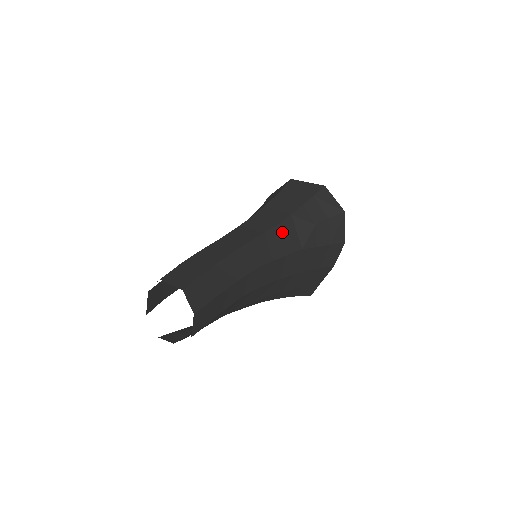
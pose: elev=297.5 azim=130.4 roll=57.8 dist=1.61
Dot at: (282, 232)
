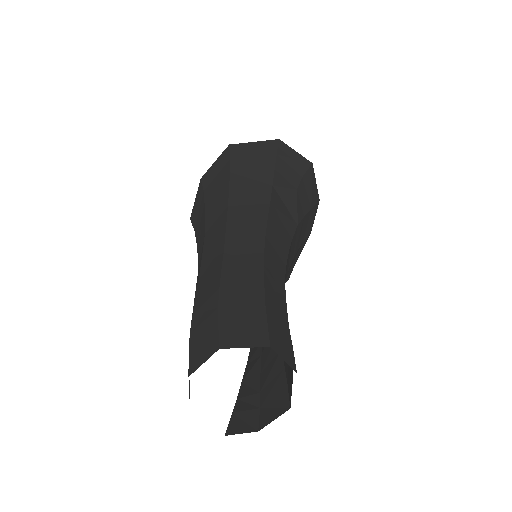
Dot at: (277, 211)
